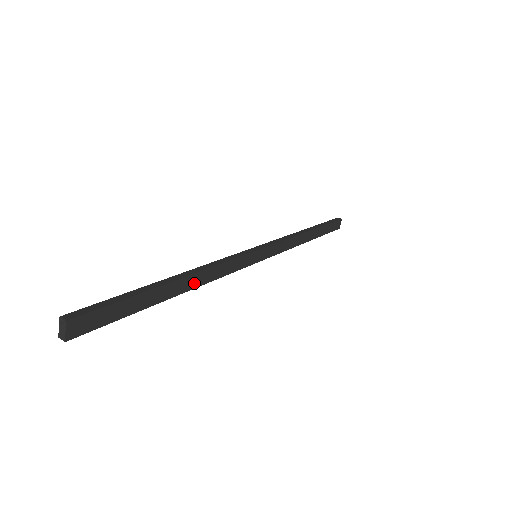
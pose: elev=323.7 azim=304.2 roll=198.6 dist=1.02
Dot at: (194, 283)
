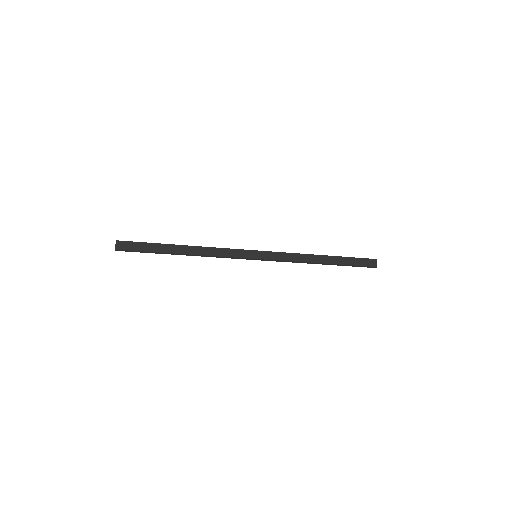
Dot at: (195, 252)
